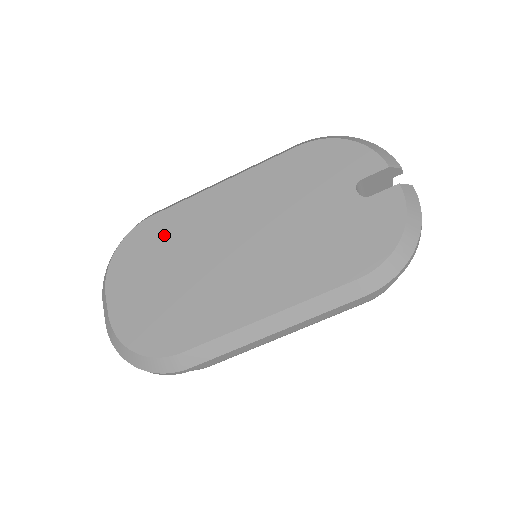
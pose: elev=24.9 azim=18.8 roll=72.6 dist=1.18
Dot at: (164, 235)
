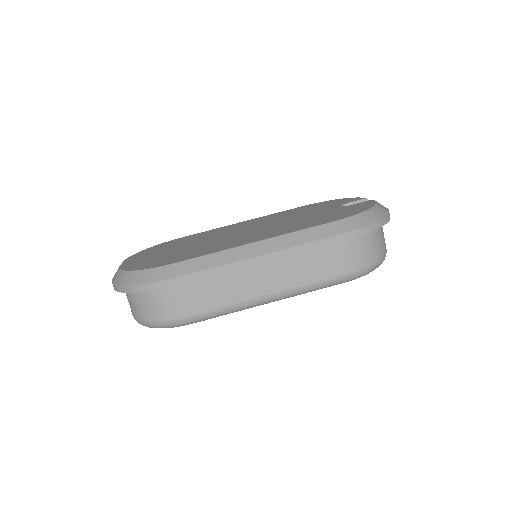
Dot at: (187, 239)
